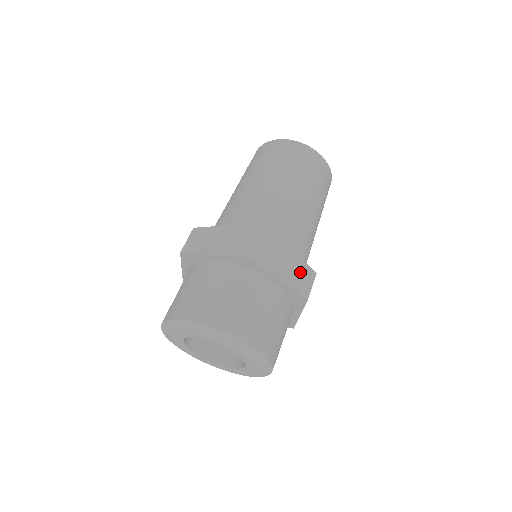
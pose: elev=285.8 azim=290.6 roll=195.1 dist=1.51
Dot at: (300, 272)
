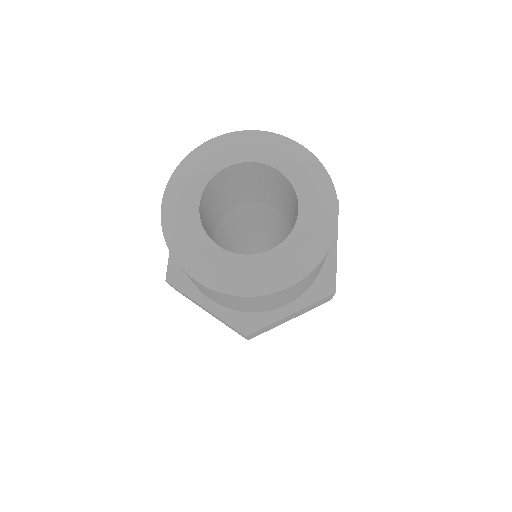
Dot at: occluded
